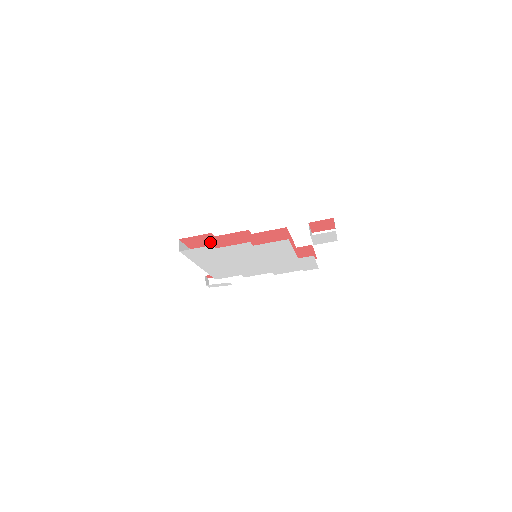
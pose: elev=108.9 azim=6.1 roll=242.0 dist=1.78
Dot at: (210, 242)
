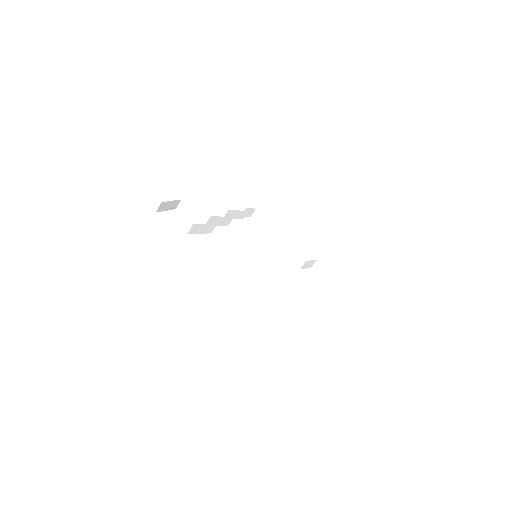
Dot at: occluded
